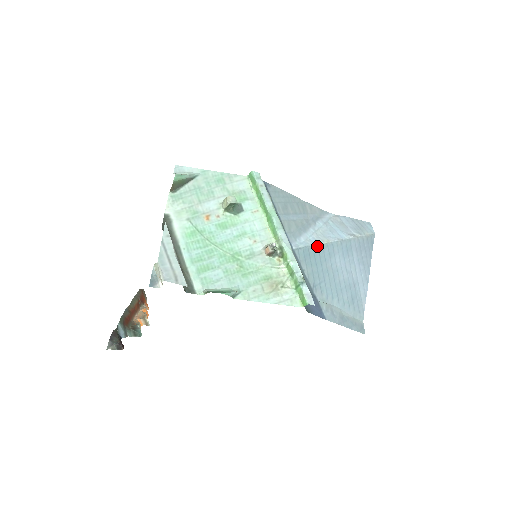
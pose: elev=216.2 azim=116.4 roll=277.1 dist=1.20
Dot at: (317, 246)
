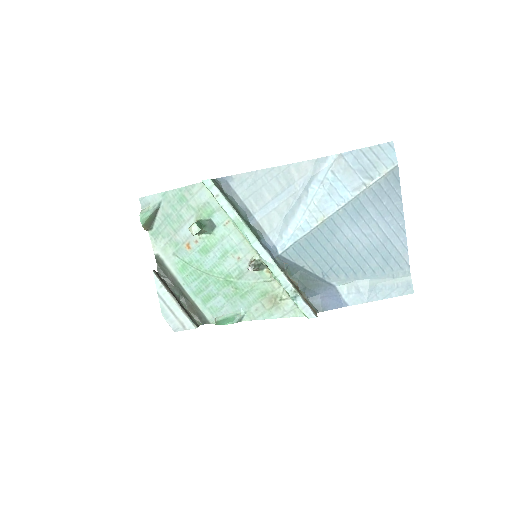
Dot at: (310, 233)
